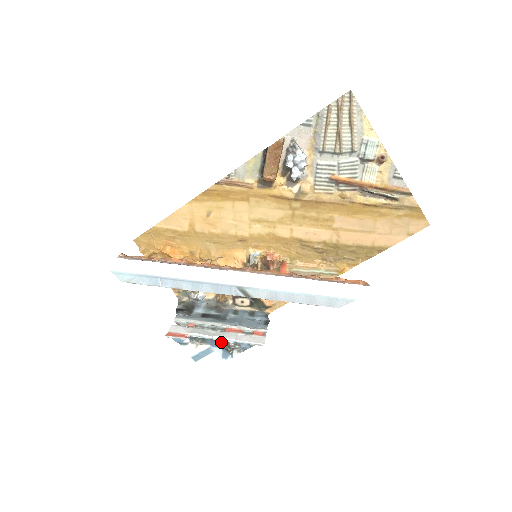
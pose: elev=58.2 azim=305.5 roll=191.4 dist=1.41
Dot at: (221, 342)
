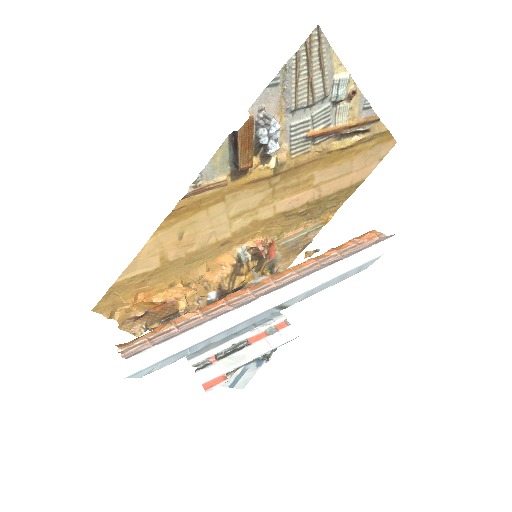
Dot at: occluded
